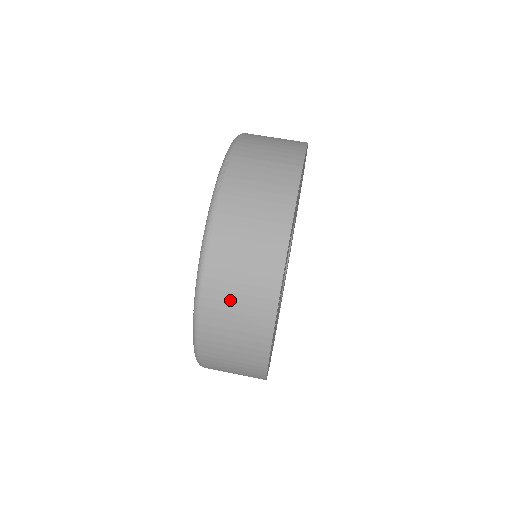
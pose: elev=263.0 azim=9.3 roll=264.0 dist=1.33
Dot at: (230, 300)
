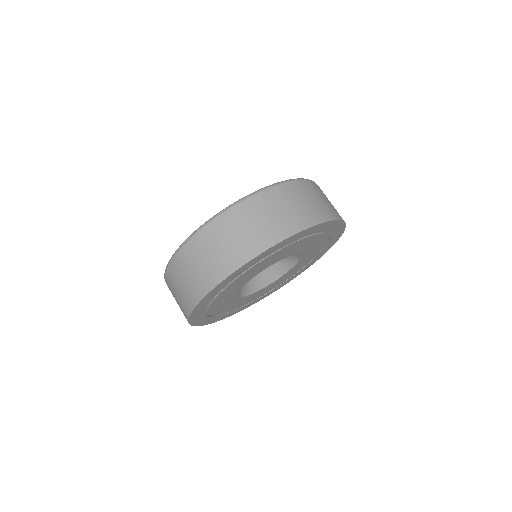
Dot at: occluded
